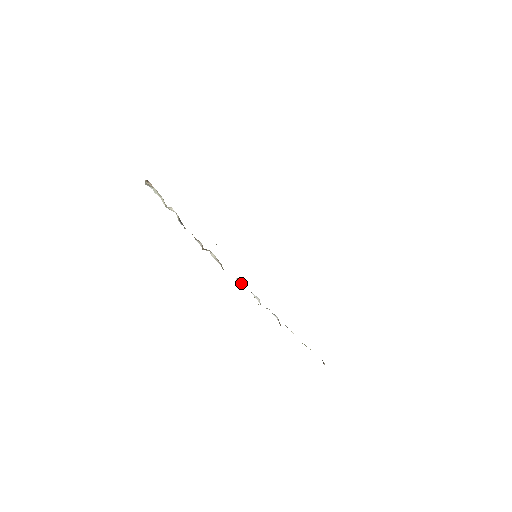
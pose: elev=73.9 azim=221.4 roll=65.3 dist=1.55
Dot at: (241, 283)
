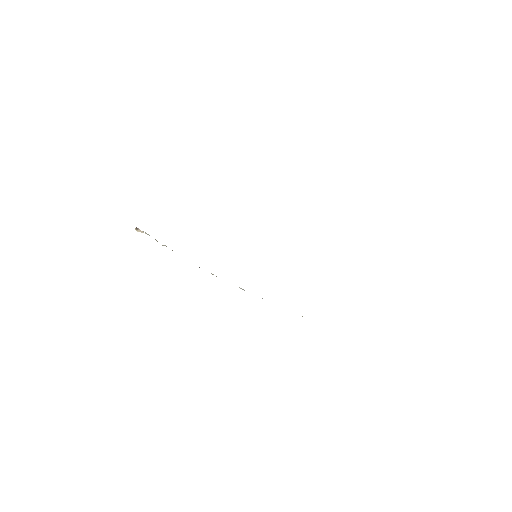
Dot at: (244, 290)
